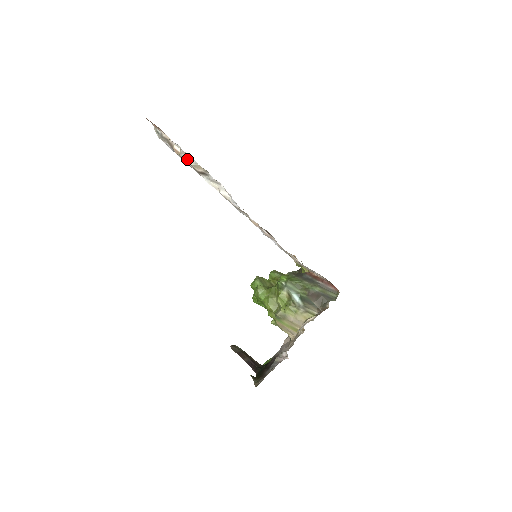
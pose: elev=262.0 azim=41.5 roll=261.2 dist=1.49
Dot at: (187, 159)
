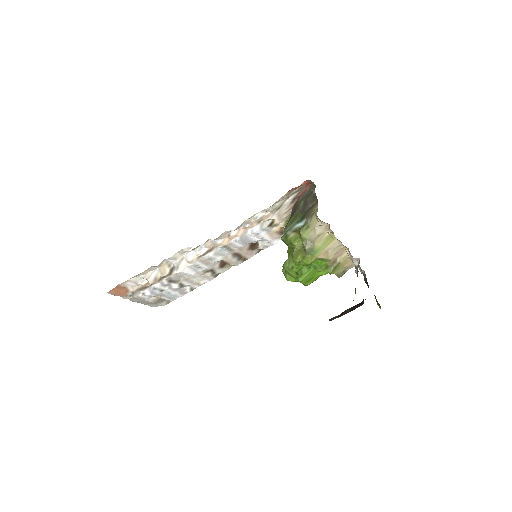
Dot at: (154, 277)
